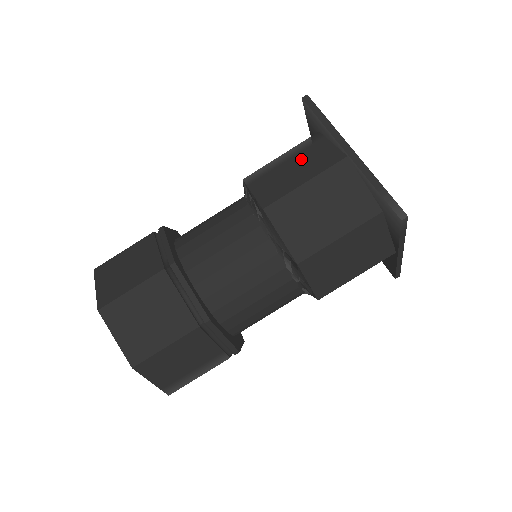
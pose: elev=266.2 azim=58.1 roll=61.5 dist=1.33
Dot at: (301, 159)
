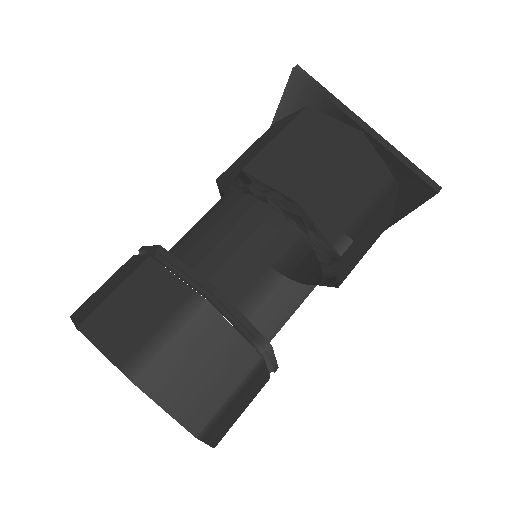
Dot at: occluded
